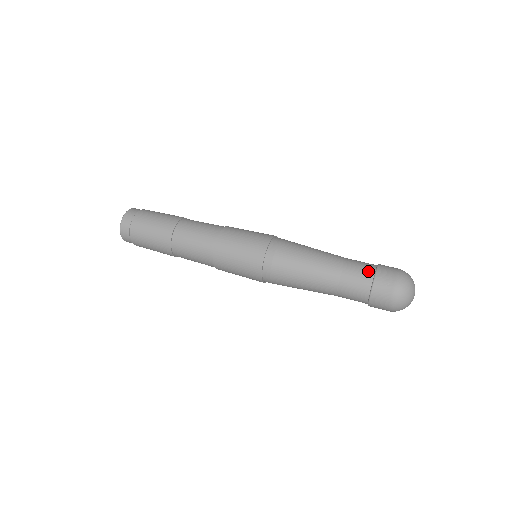
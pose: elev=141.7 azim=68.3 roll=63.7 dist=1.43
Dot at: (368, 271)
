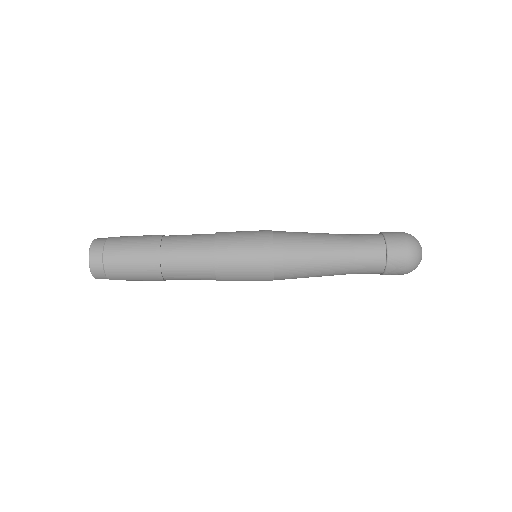
Dot at: (379, 259)
